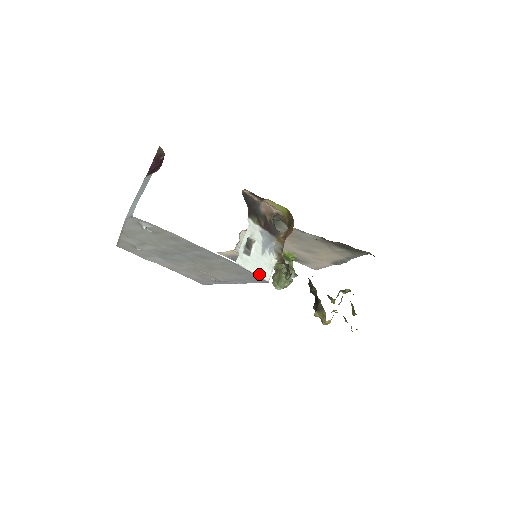
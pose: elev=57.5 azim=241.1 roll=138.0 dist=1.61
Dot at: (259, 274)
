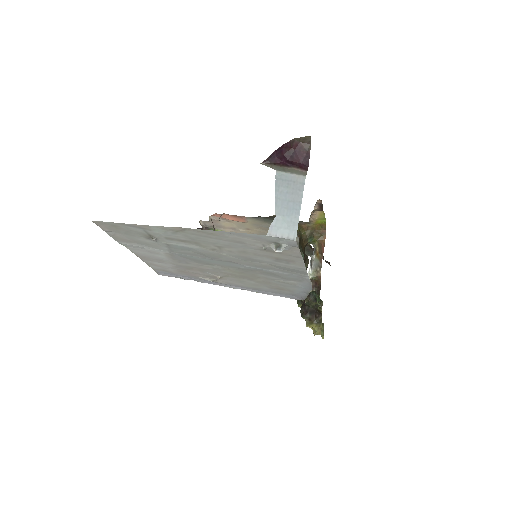
Dot at: occluded
